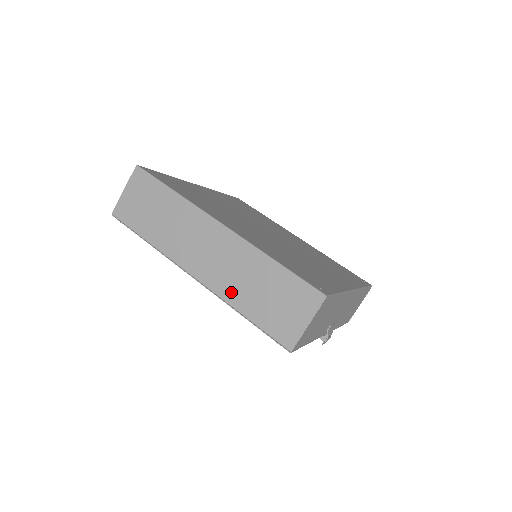
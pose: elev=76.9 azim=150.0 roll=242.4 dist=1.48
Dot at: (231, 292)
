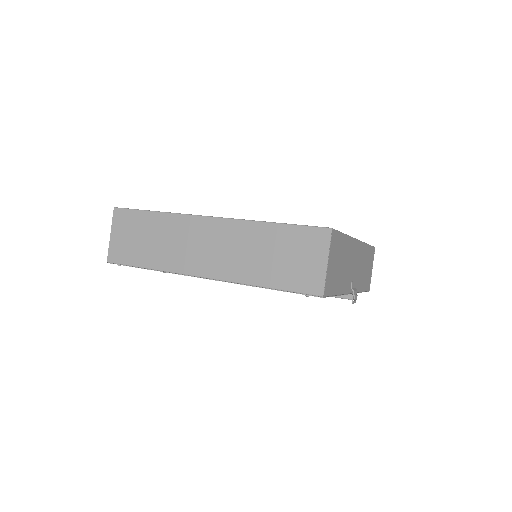
Dot at: (244, 272)
